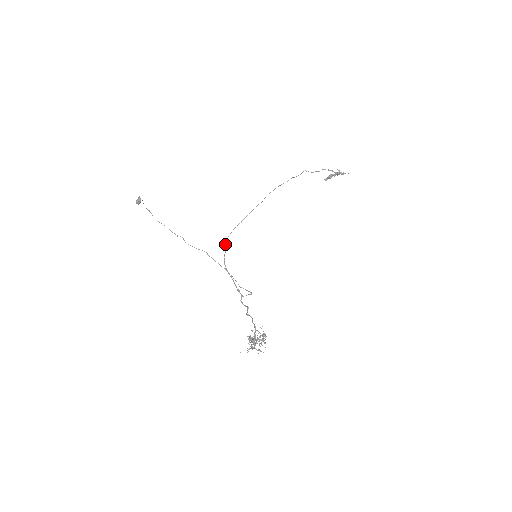
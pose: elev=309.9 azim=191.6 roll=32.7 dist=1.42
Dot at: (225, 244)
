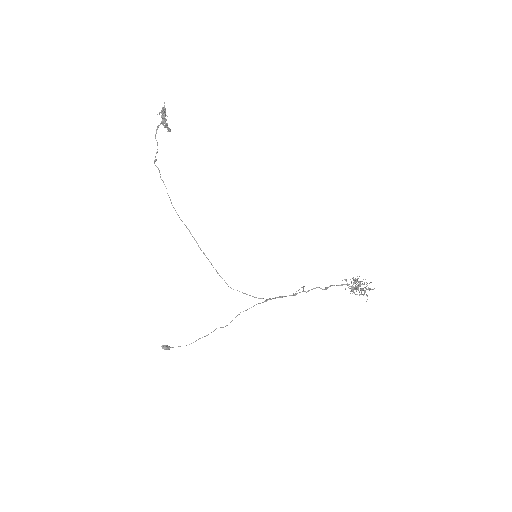
Dot at: occluded
